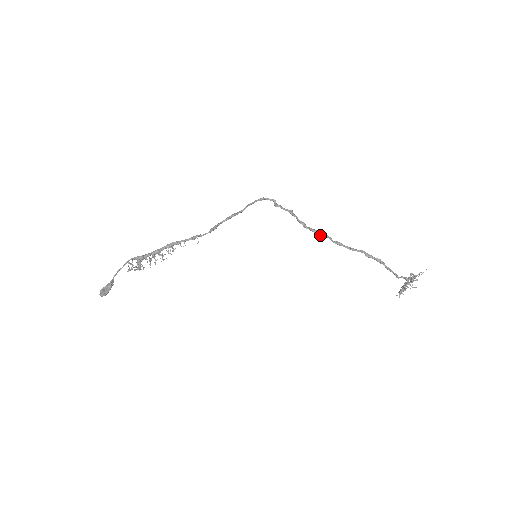
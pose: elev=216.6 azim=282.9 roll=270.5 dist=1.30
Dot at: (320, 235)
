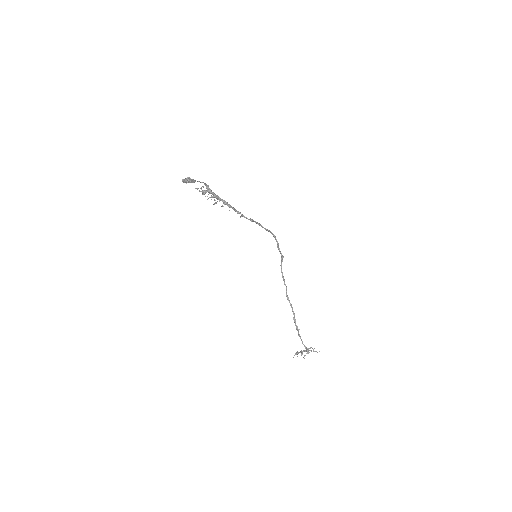
Dot at: (284, 283)
